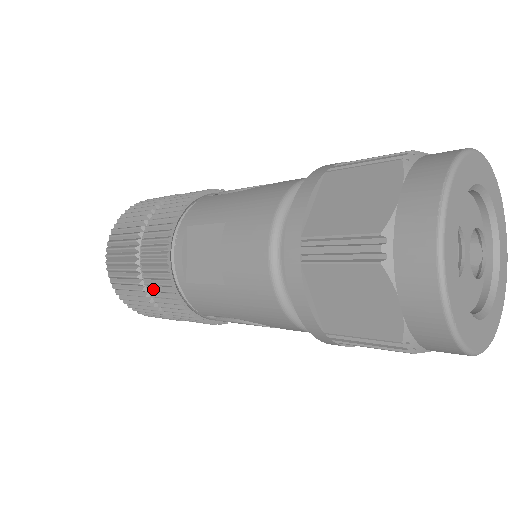
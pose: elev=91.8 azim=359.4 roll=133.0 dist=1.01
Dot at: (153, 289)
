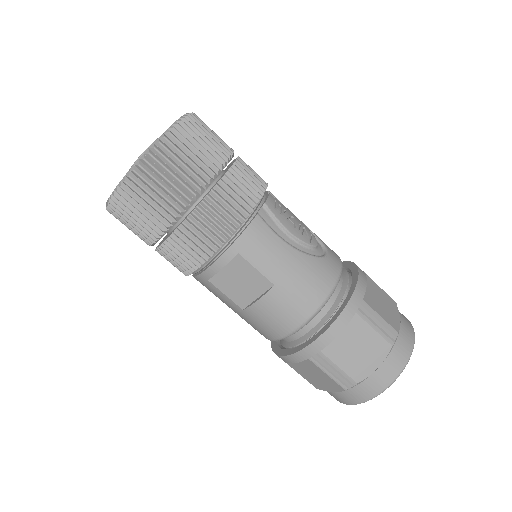
Dot at: (167, 253)
